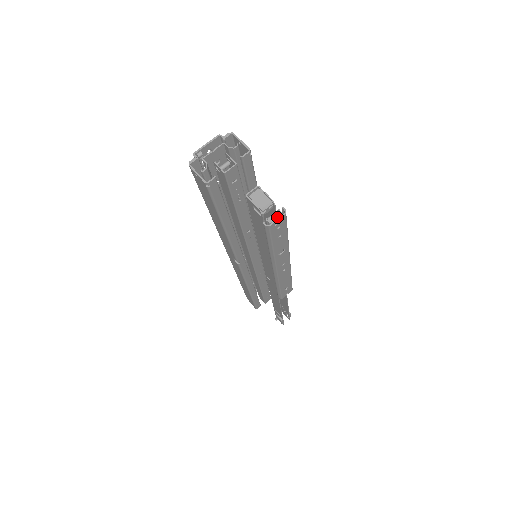
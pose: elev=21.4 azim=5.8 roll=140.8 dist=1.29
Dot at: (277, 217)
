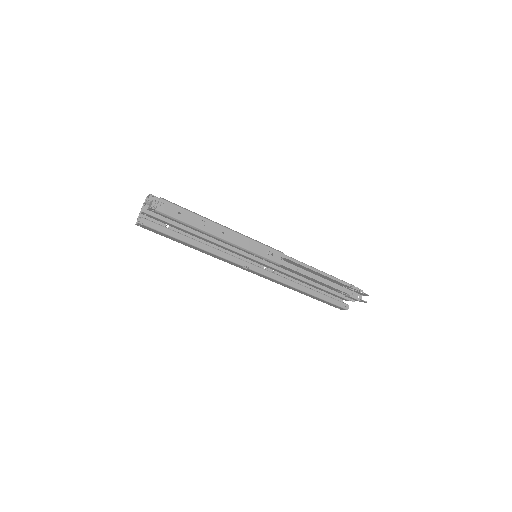
Dot at: (159, 203)
